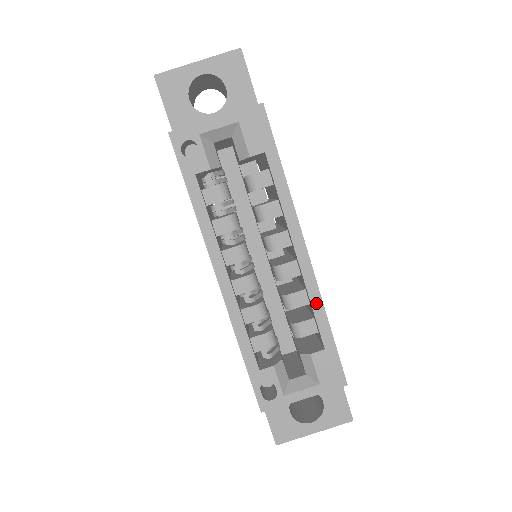
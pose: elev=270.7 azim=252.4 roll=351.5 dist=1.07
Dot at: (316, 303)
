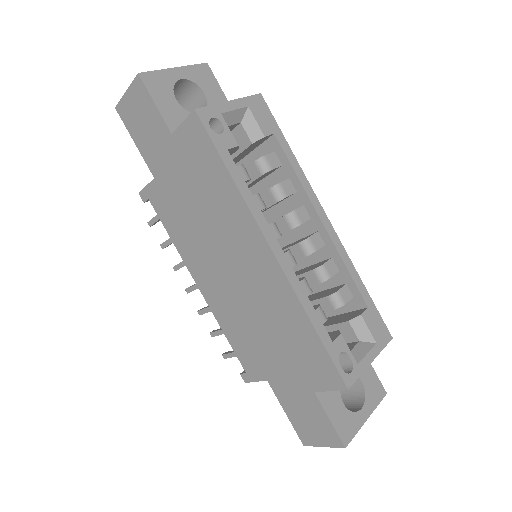
Dot at: (348, 265)
